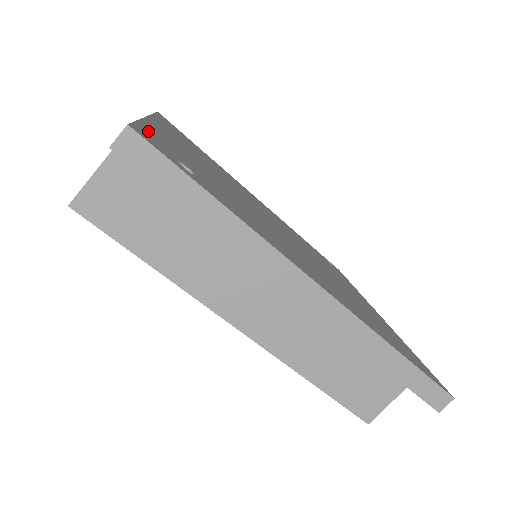
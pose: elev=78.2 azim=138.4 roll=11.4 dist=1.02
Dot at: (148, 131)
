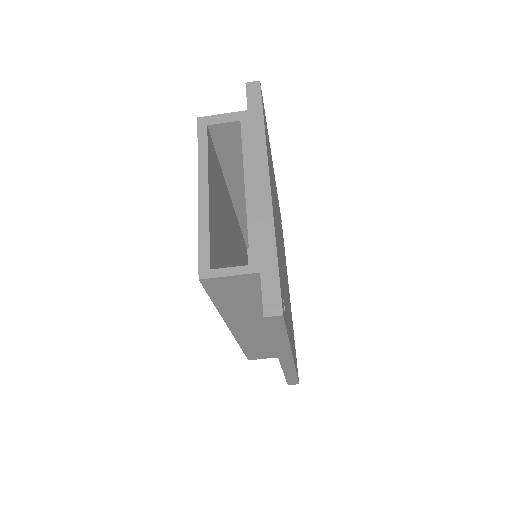
Dot at: occluded
